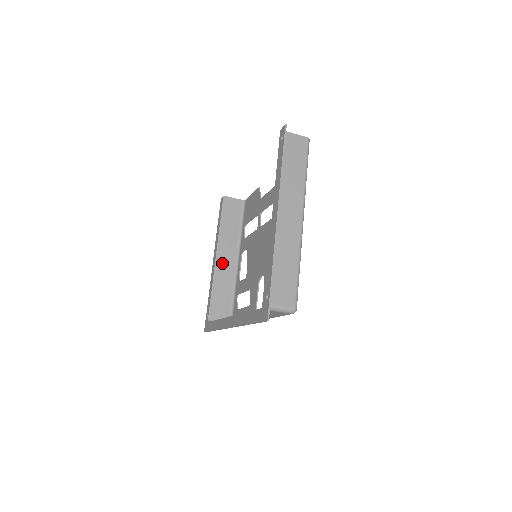
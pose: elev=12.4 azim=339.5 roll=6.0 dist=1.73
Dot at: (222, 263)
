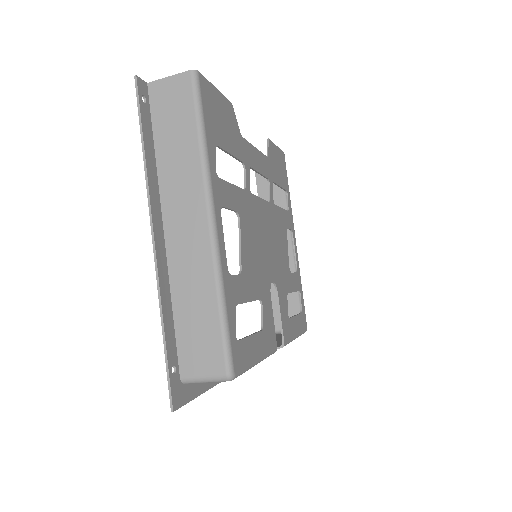
Dot at: occluded
